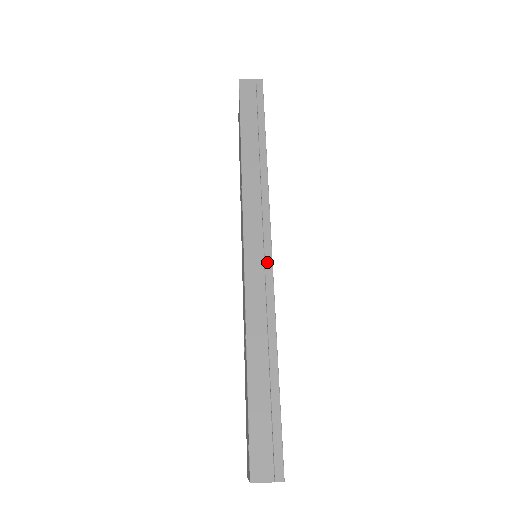
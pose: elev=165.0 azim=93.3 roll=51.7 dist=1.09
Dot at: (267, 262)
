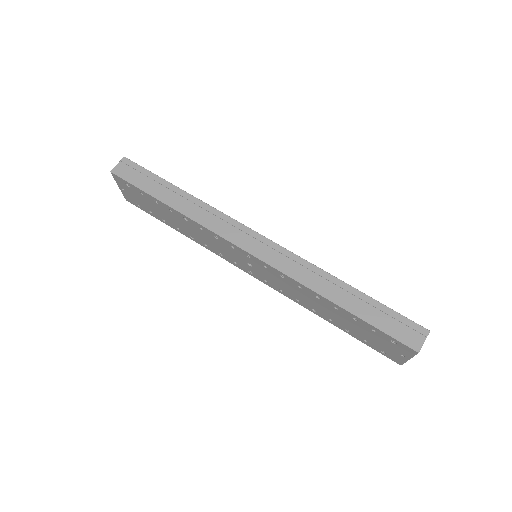
Dot at: (275, 247)
